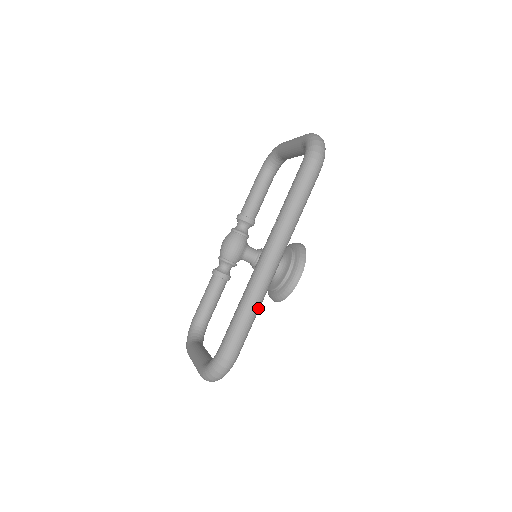
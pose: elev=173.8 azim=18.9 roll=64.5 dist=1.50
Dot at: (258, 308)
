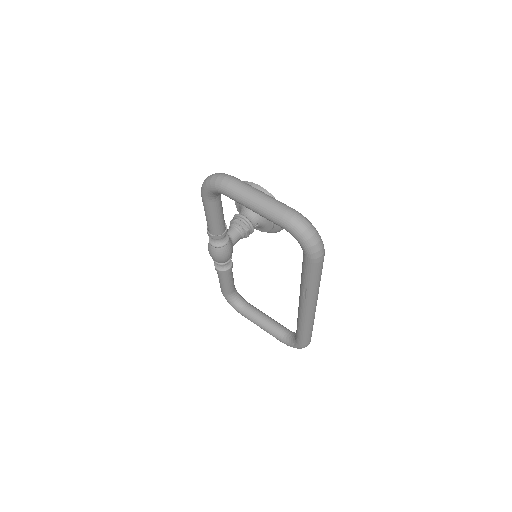
Dot at: occluded
